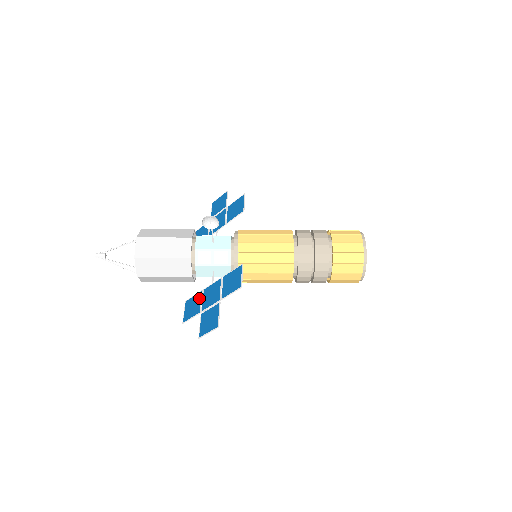
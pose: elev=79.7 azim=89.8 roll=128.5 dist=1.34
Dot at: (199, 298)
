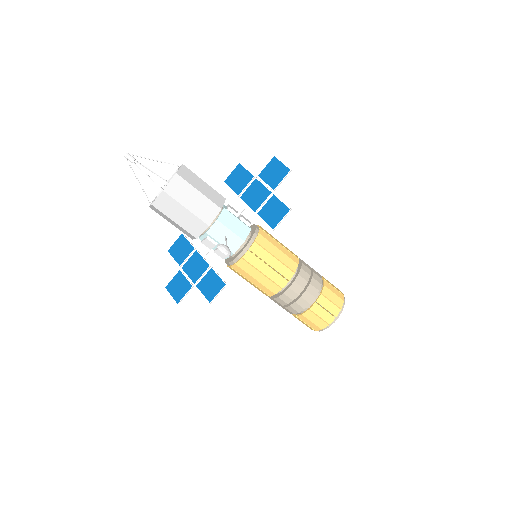
Dot at: (189, 252)
